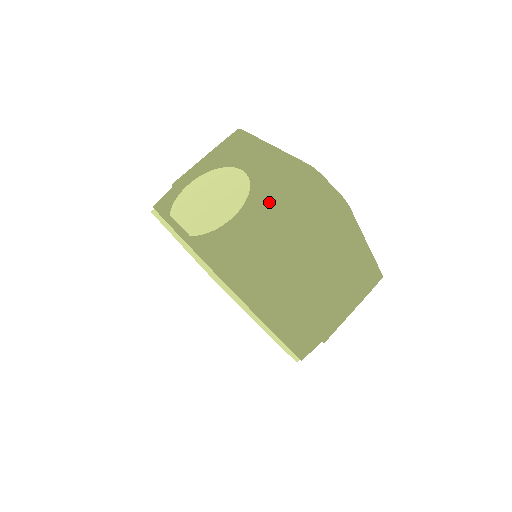
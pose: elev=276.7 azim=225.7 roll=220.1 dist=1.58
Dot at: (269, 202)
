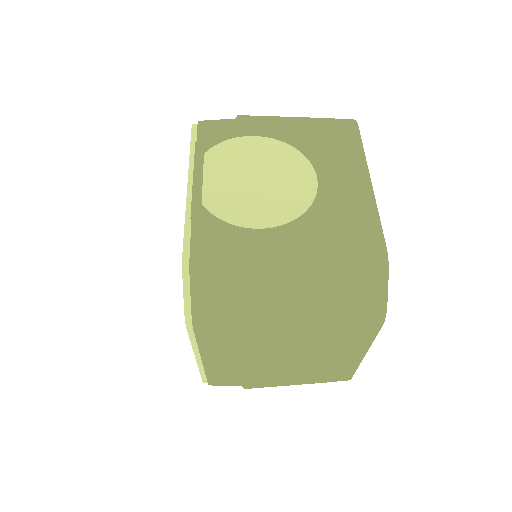
Dot at: (310, 251)
